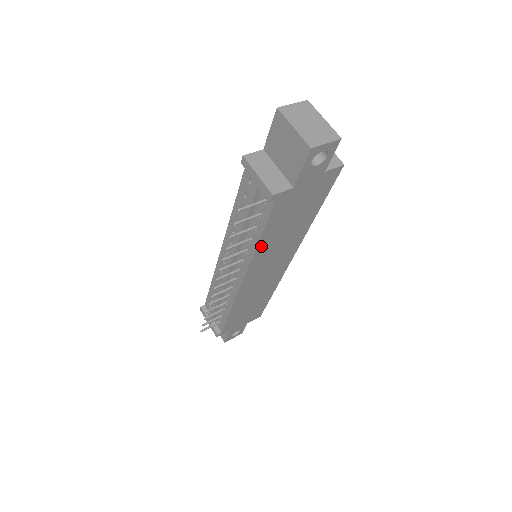
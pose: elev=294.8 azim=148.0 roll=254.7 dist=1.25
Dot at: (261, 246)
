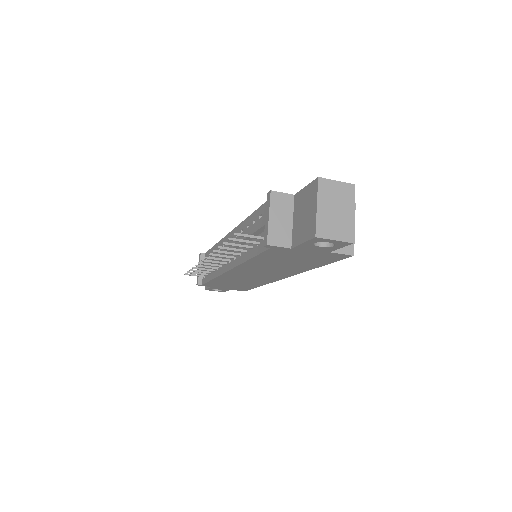
Dot at: (250, 262)
